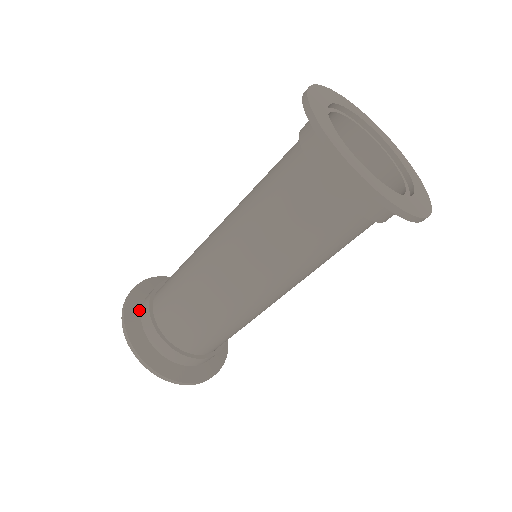
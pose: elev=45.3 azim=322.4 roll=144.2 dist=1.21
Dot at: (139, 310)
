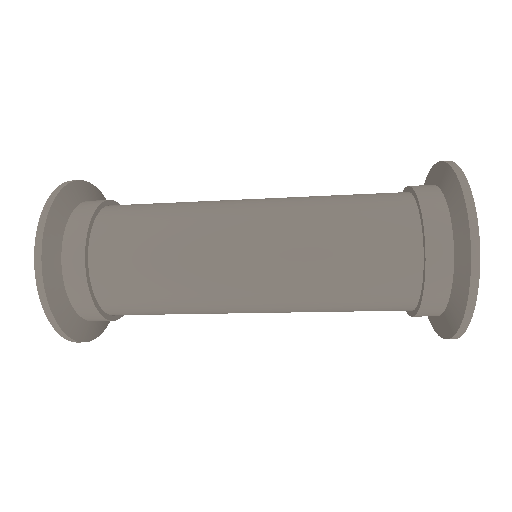
Dot at: (68, 304)
